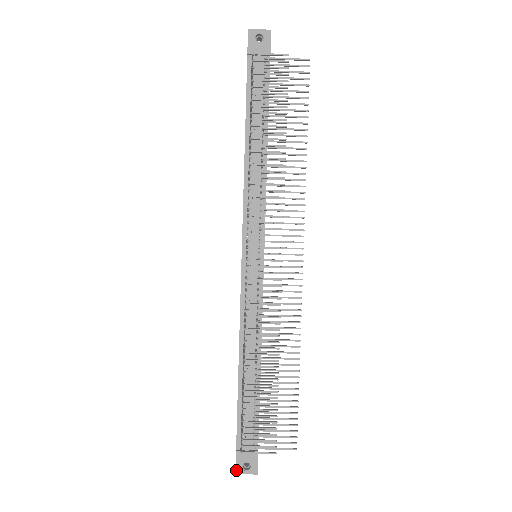
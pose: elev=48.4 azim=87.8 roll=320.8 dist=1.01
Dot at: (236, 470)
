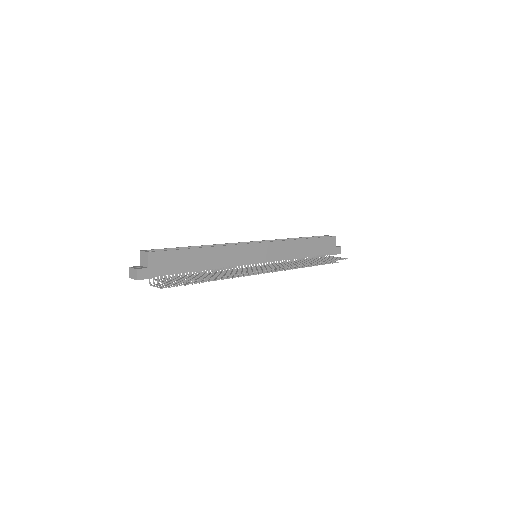
Dot at: occluded
